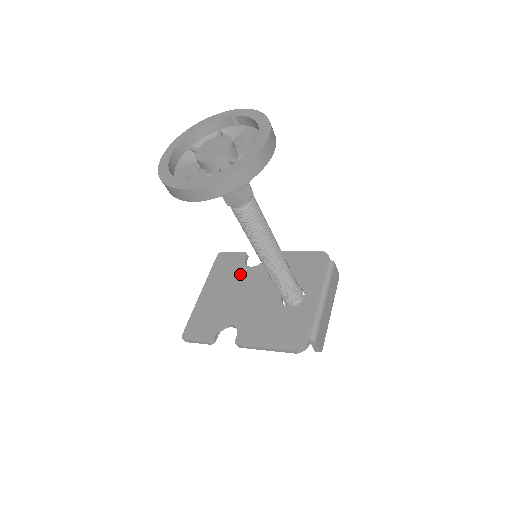
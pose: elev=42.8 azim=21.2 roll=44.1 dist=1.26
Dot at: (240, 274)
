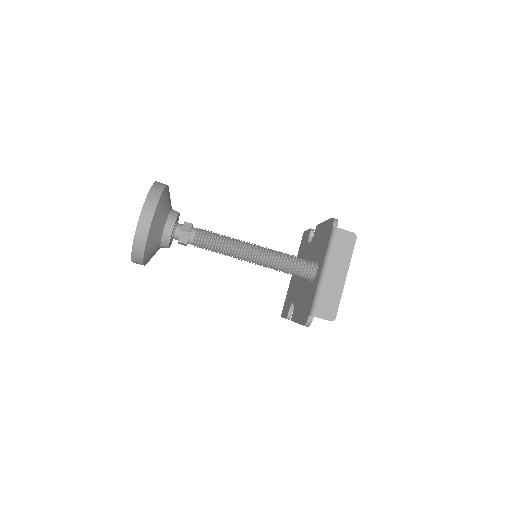
Dot at: (304, 253)
